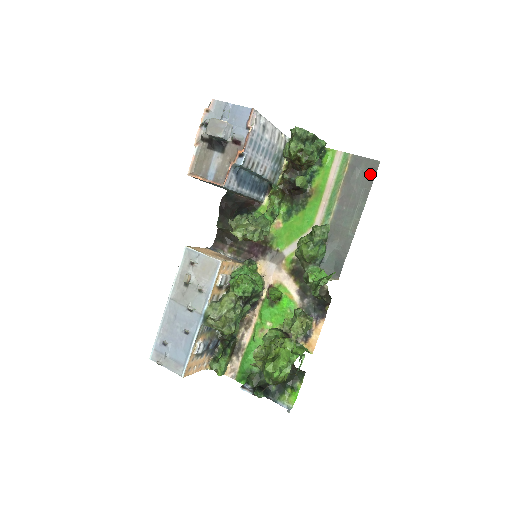
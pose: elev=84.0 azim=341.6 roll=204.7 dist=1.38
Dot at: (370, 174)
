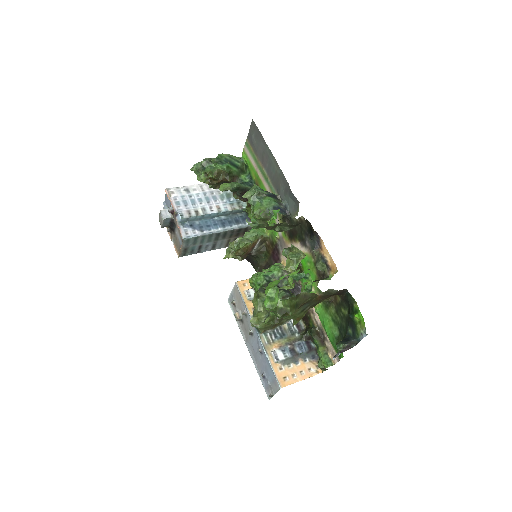
Dot at: (256, 132)
